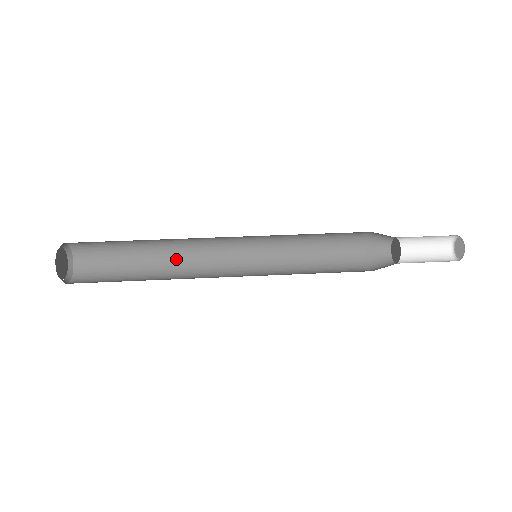
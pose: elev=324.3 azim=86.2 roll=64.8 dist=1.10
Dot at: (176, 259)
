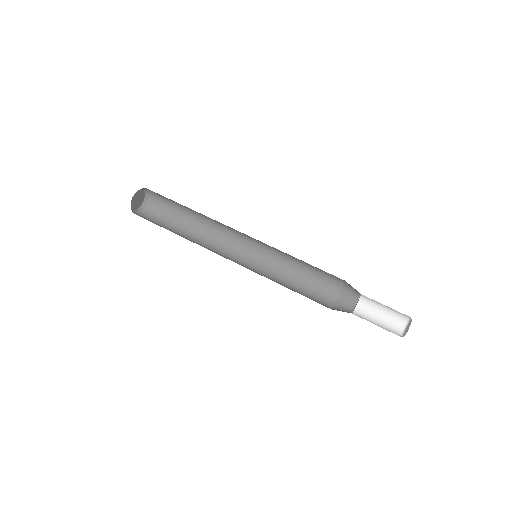
Dot at: (211, 223)
